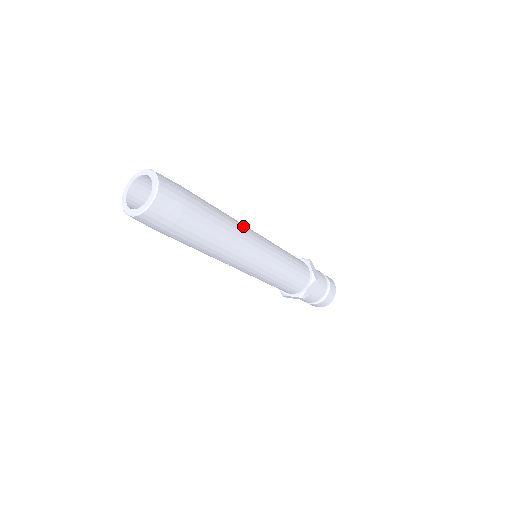
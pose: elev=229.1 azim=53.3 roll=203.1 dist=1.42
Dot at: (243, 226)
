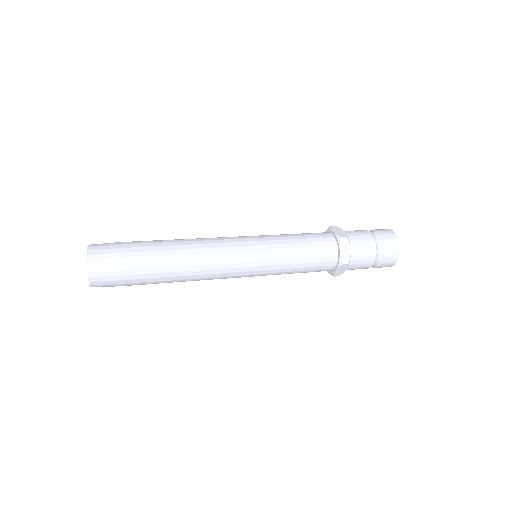
Dot at: (208, 239)
